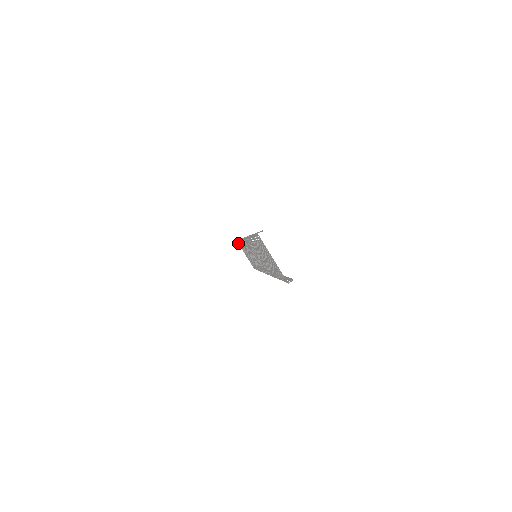
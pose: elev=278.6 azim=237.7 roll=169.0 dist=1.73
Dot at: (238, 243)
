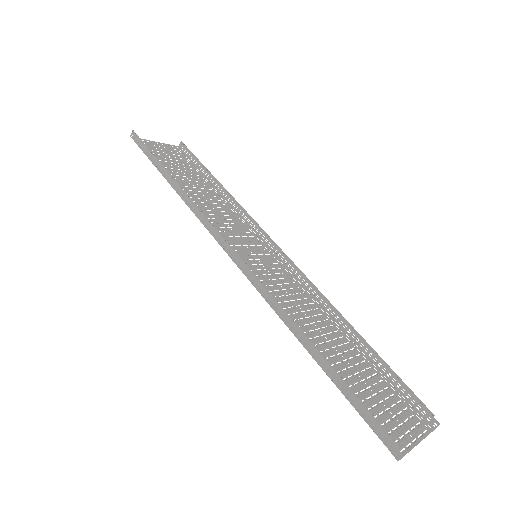
Dot at: (136, 140)
